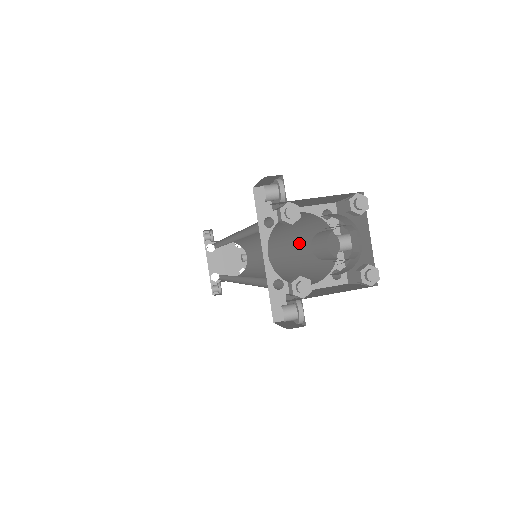
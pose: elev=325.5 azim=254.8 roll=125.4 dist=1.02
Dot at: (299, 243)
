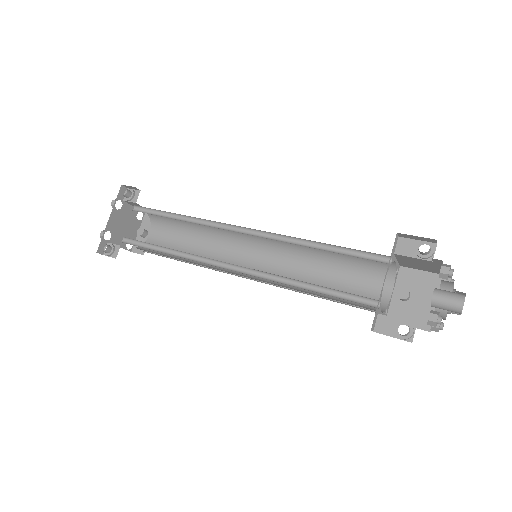
Dot at: (319, 269)
